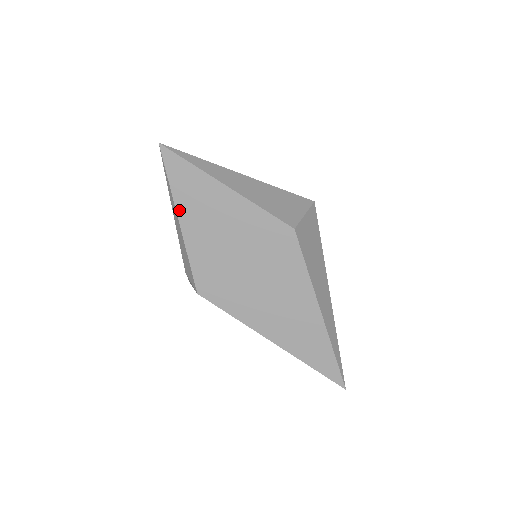
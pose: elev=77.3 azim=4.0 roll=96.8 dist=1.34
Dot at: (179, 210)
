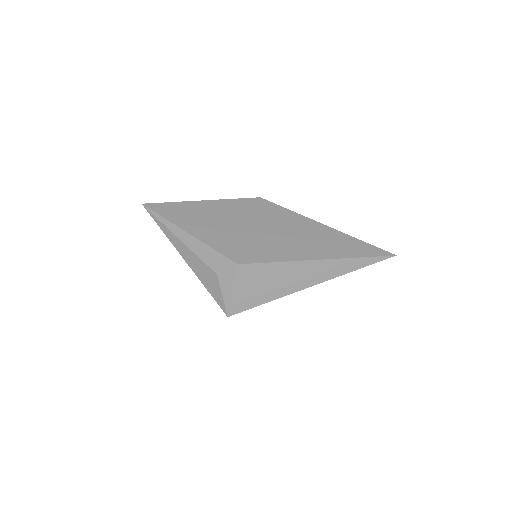
Dot at: (182, 227)
